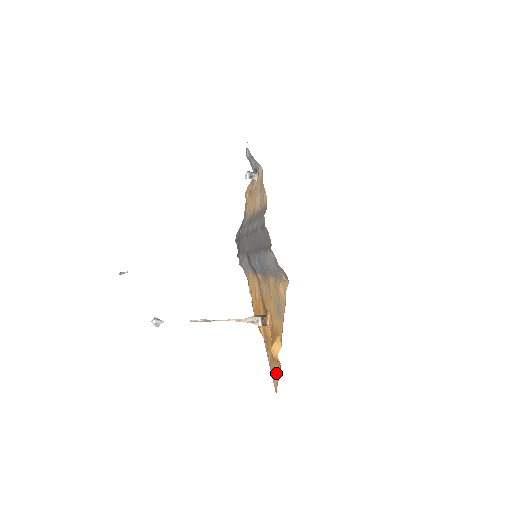
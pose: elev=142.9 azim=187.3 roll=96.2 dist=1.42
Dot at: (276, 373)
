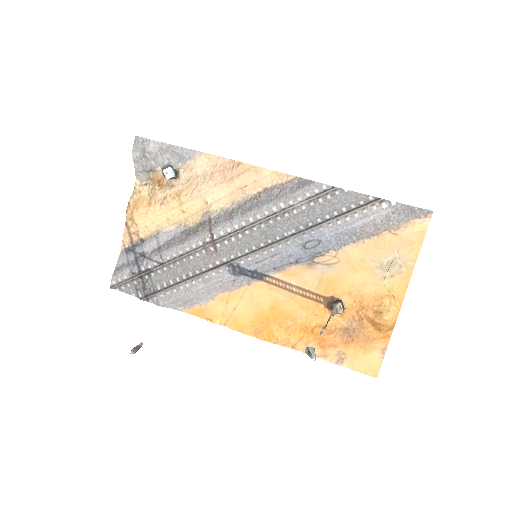
Dot at: (374, 353)
